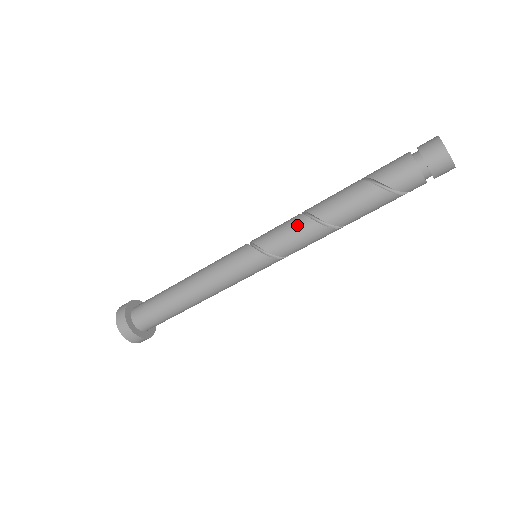
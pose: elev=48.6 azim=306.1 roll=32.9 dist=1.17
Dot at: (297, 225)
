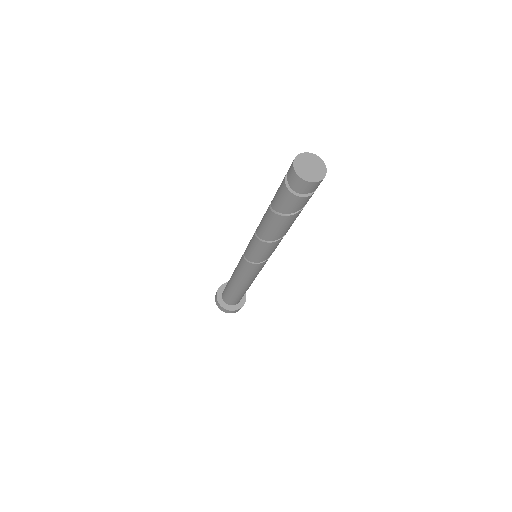
Dot at: (264, 248)
